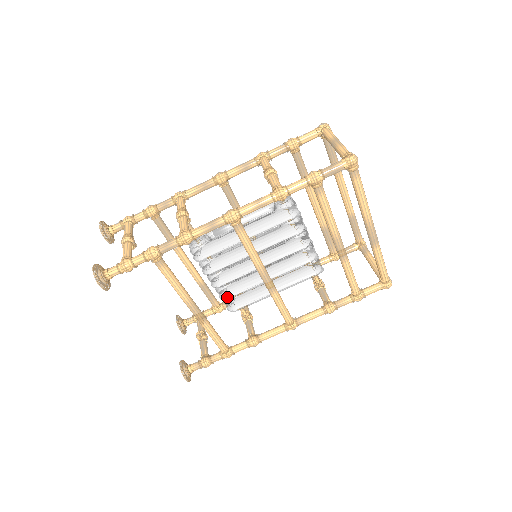
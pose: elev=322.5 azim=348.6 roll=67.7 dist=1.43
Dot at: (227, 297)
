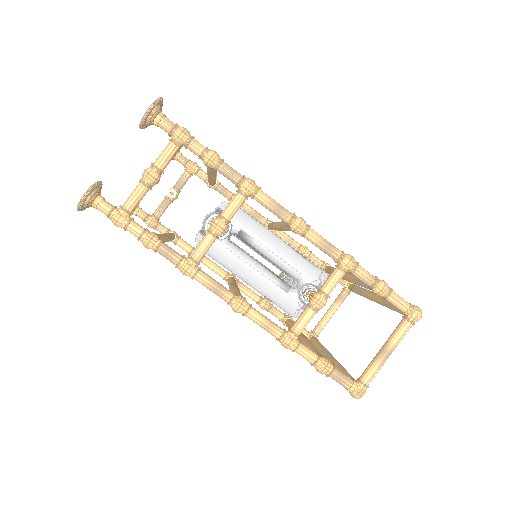
Dot at: occluded
